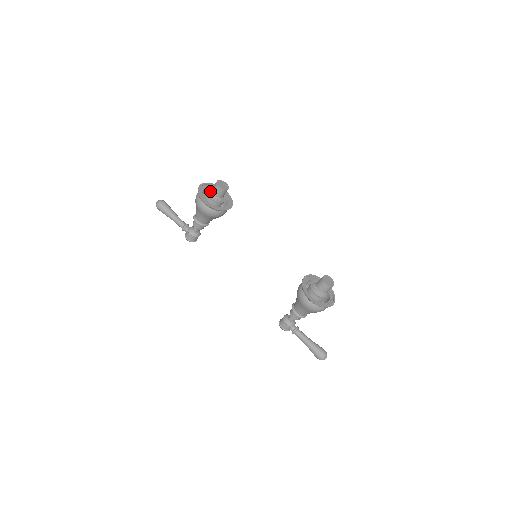
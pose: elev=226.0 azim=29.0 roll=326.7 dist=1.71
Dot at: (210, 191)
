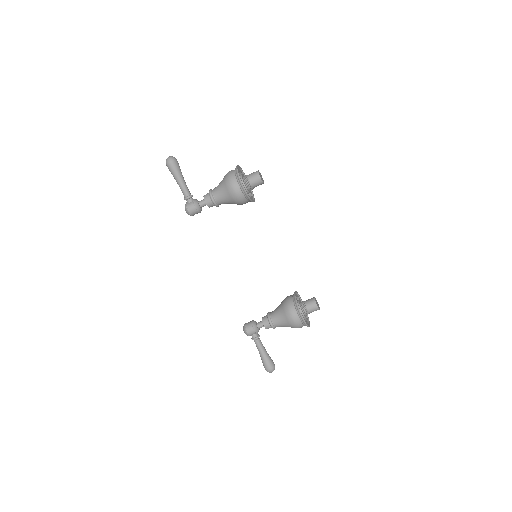
Dot at: (247, 177)
